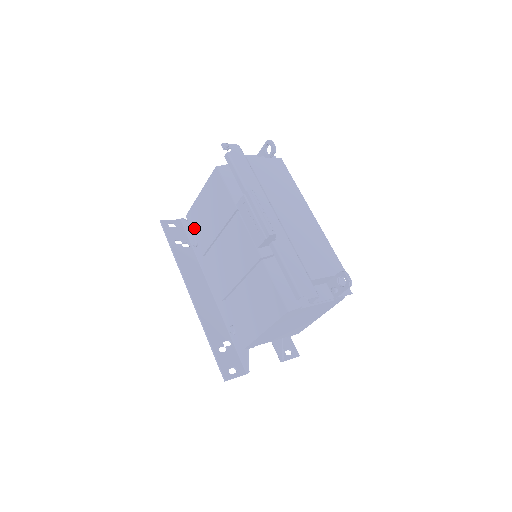
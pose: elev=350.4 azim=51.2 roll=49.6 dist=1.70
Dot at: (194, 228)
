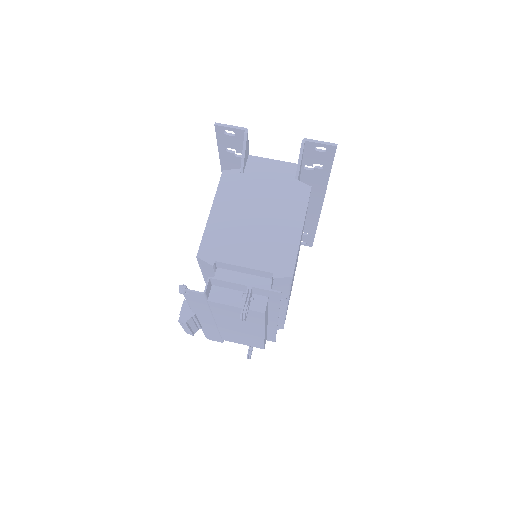
Dot at: occluded
